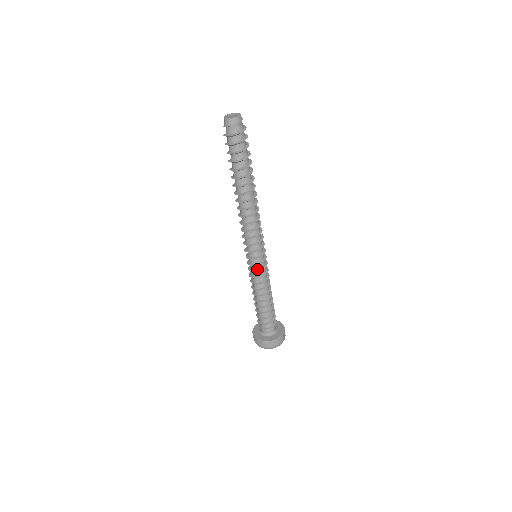
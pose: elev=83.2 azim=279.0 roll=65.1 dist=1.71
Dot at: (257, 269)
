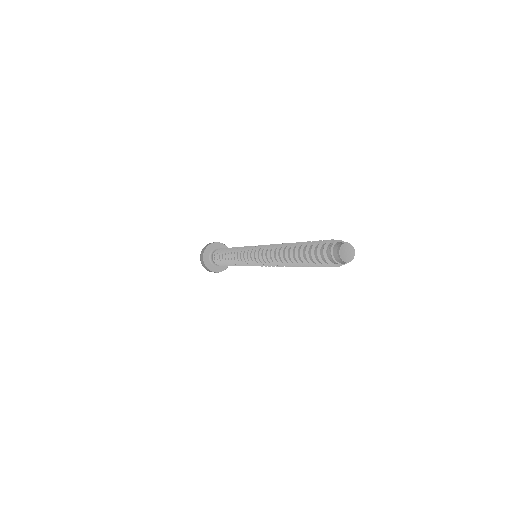
Dot at: occluded
